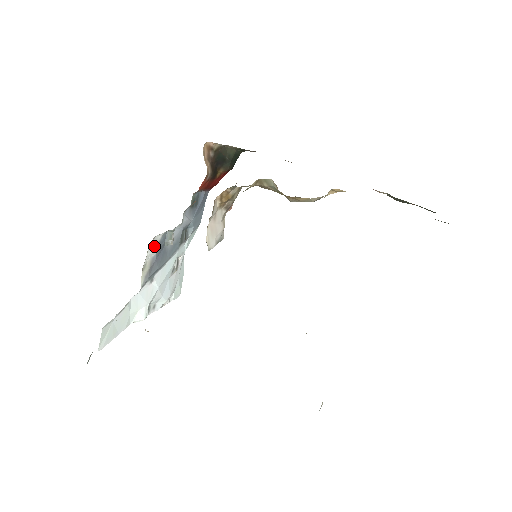
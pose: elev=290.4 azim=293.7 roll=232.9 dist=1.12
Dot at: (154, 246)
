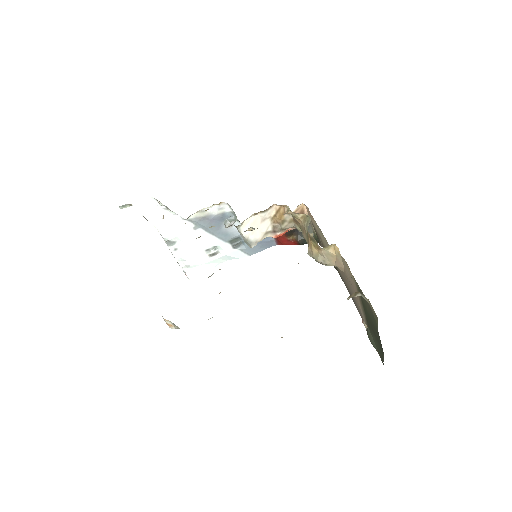
Dot at: (220, 209)
